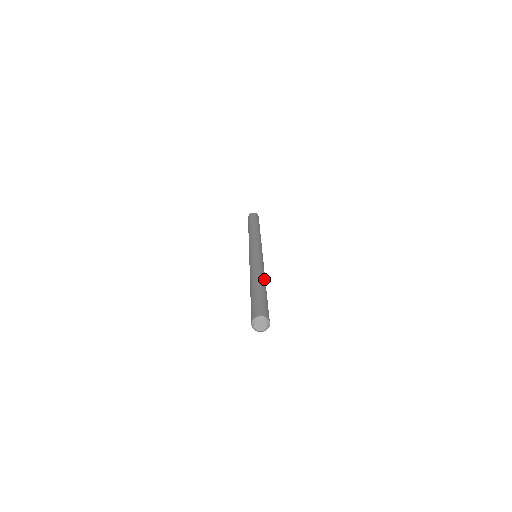
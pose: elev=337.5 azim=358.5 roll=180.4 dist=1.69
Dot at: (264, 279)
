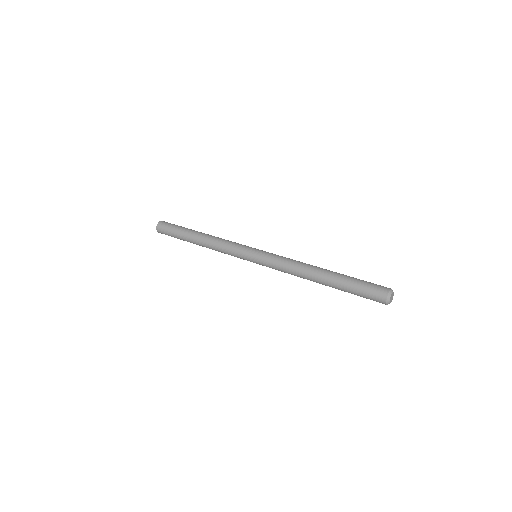
Dot at: (314, 267)
